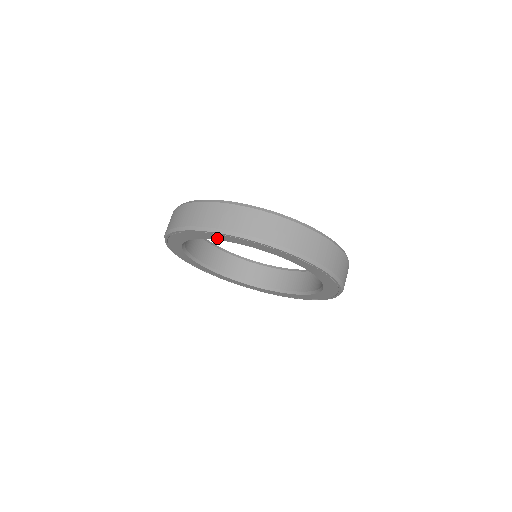
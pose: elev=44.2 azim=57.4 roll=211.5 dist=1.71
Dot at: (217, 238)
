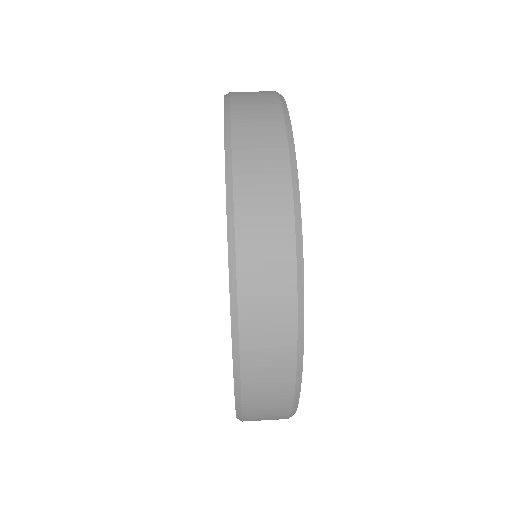
Dot at: occluded
